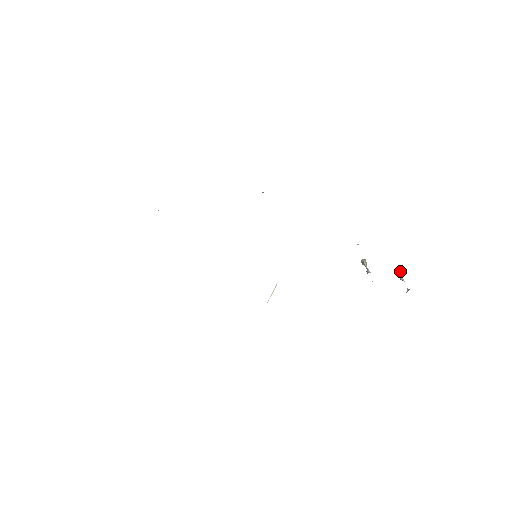
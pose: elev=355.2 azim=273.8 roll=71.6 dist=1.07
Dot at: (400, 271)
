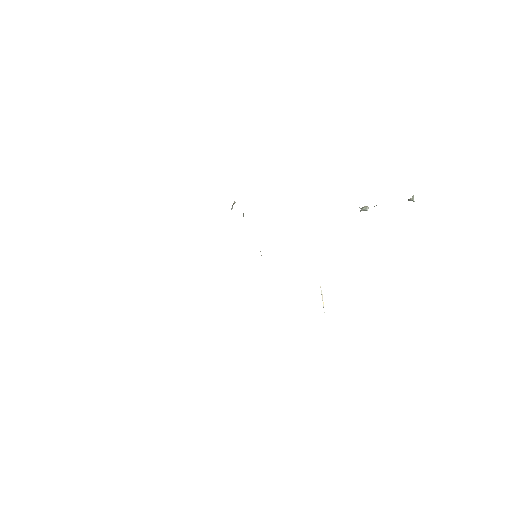
Dot at: occluded
